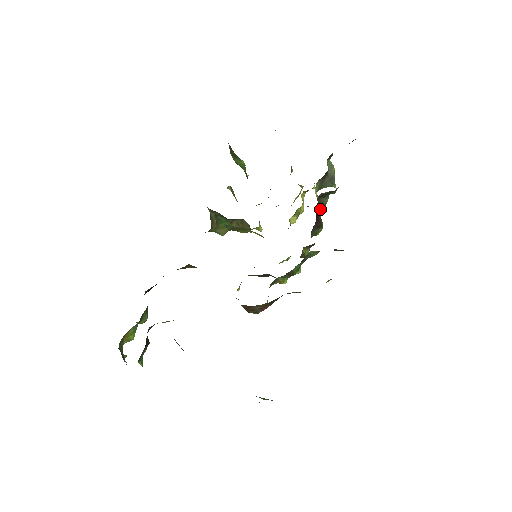
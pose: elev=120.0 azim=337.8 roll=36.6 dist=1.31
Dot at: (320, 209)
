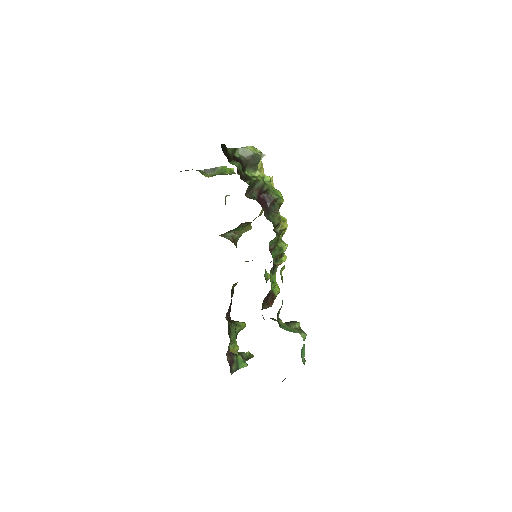
Dot at: (263, 190)
